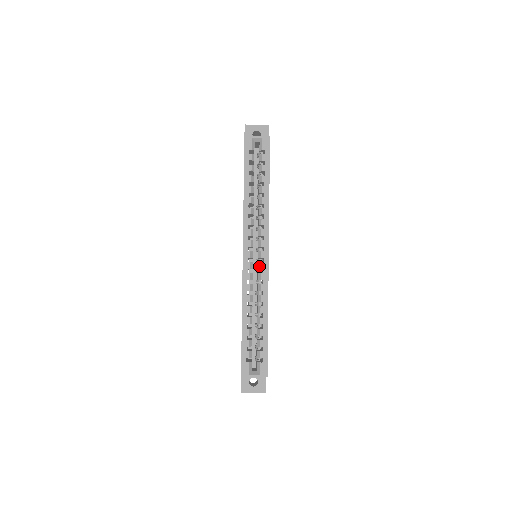
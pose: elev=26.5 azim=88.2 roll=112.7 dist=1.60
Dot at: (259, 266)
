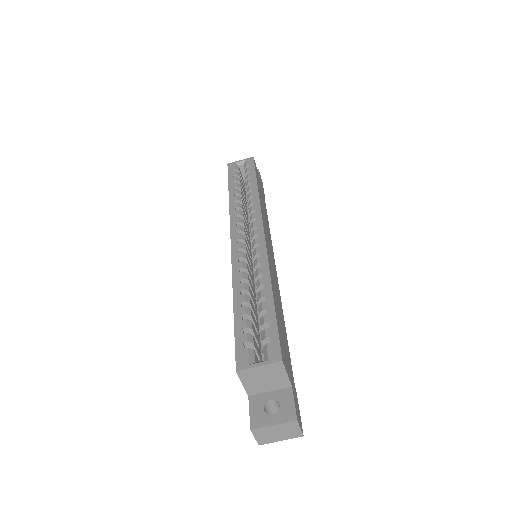
Dot at: (253, 244)
